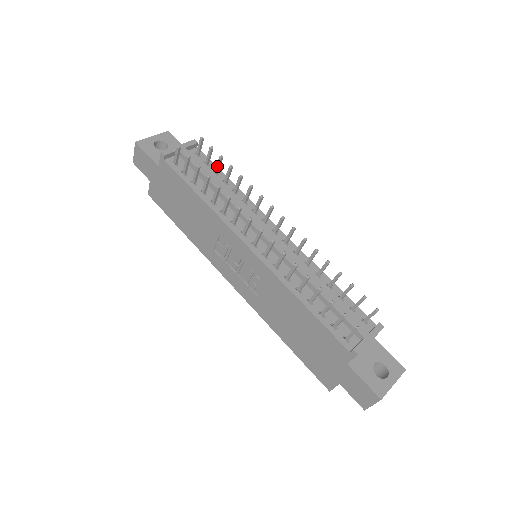
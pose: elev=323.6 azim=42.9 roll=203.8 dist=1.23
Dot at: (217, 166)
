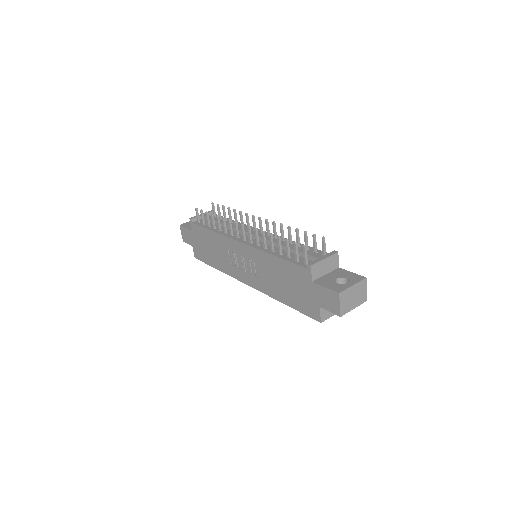
Dot at: (223, 214)
